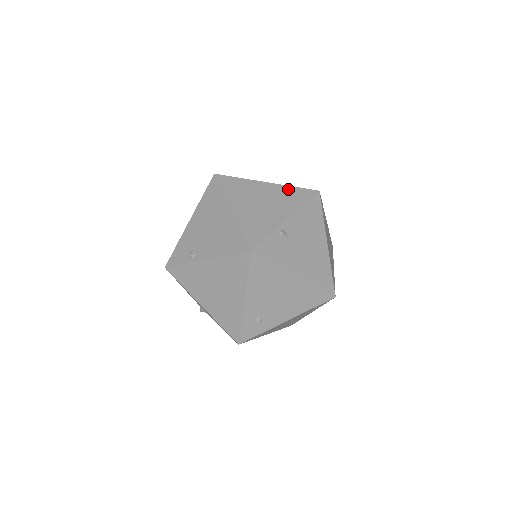
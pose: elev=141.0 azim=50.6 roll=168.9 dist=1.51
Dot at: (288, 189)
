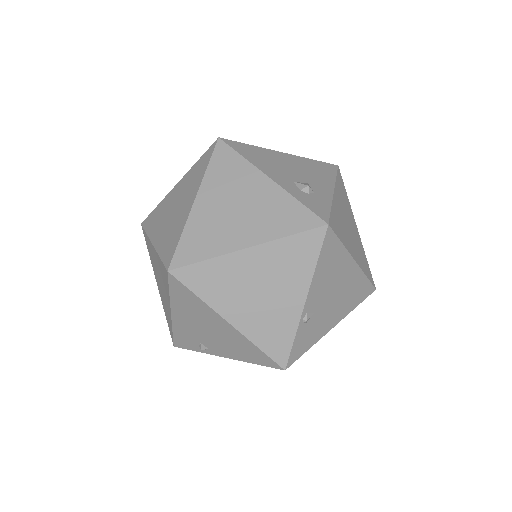
Dot at: (283, 246)
